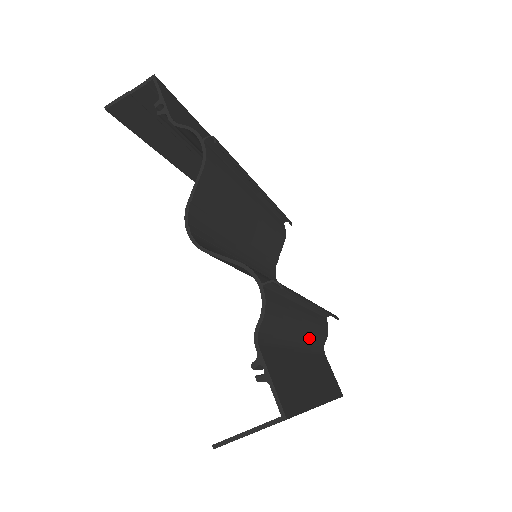
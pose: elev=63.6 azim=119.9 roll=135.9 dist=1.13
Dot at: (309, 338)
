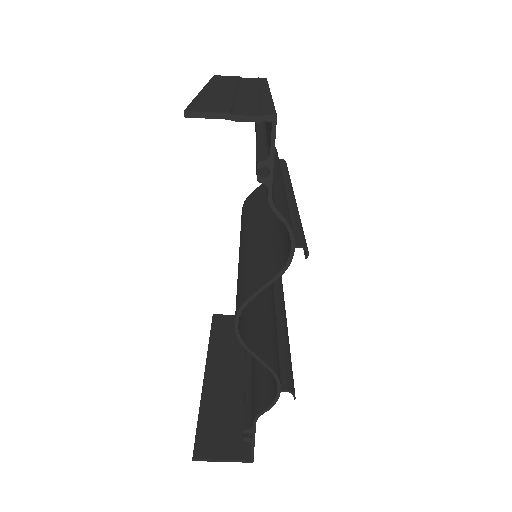
Dot at: occluded
